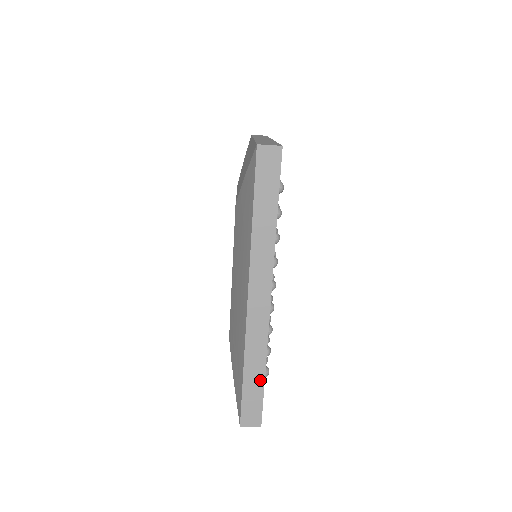
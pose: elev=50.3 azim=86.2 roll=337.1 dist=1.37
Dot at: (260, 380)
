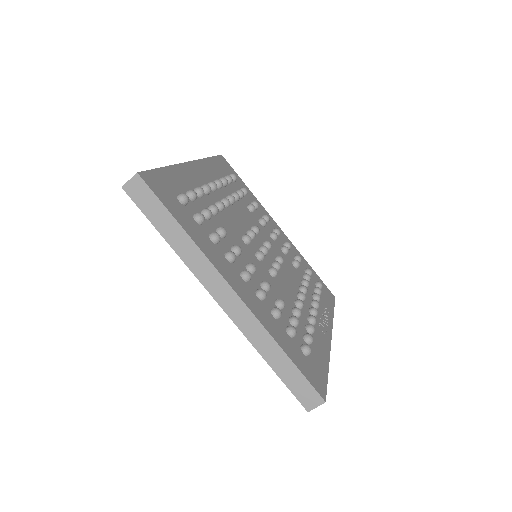
Dot at: (287, 362)
